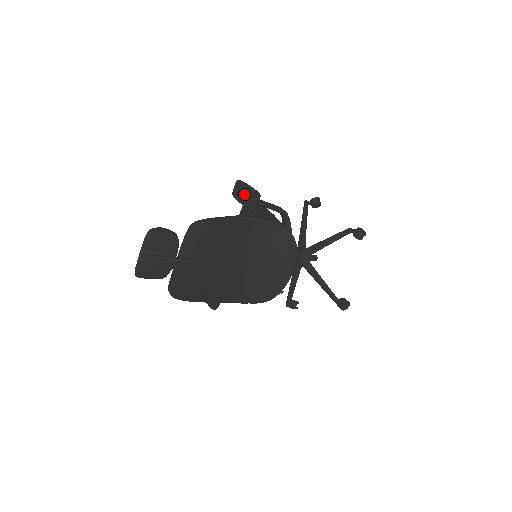
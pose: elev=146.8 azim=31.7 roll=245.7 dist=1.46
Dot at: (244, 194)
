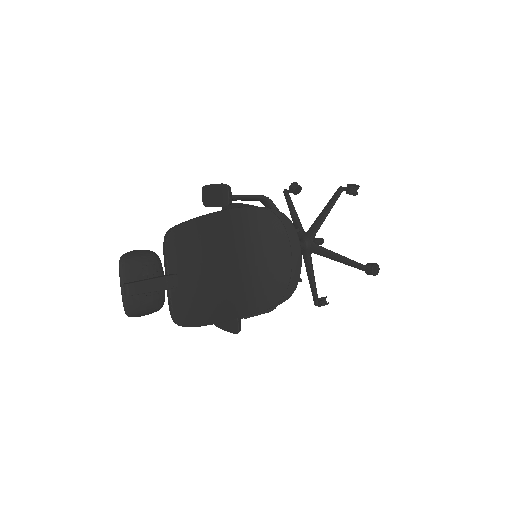
Dot at: (214, 195)
